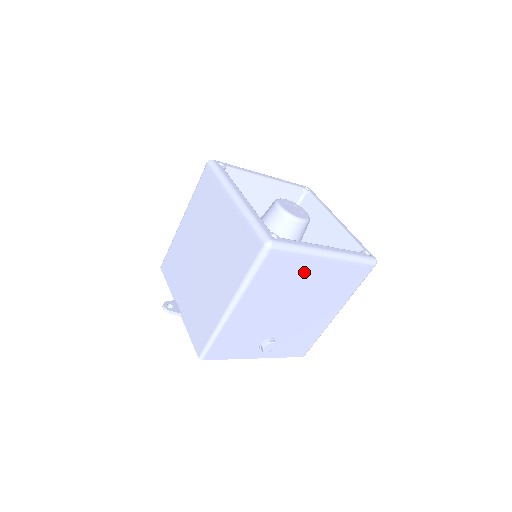
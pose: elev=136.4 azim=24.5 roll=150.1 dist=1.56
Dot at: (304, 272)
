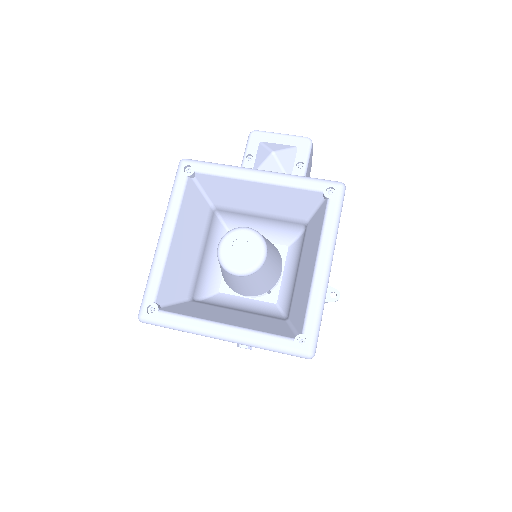
Dot at: occluded
